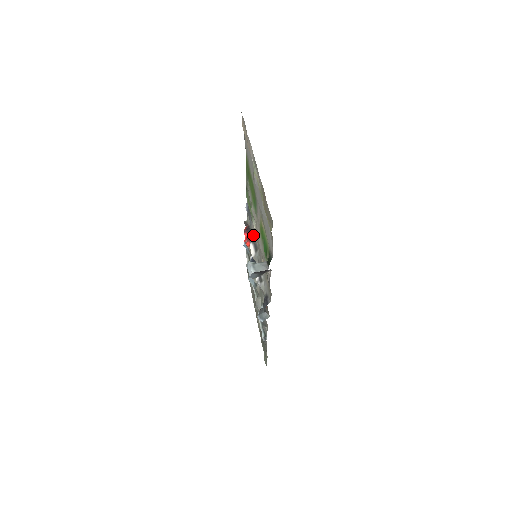
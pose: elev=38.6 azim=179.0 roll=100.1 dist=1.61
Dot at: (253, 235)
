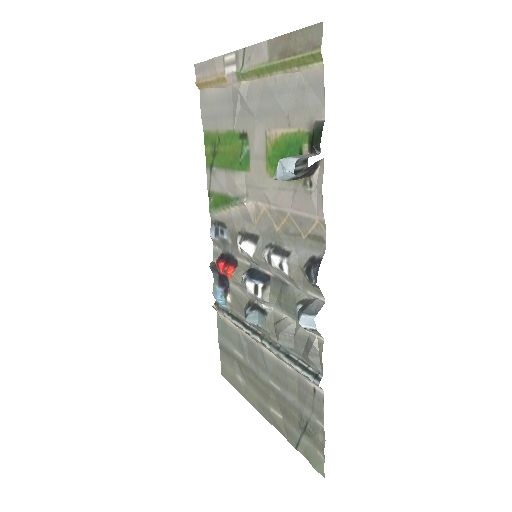
Dot at: (241, 233)
